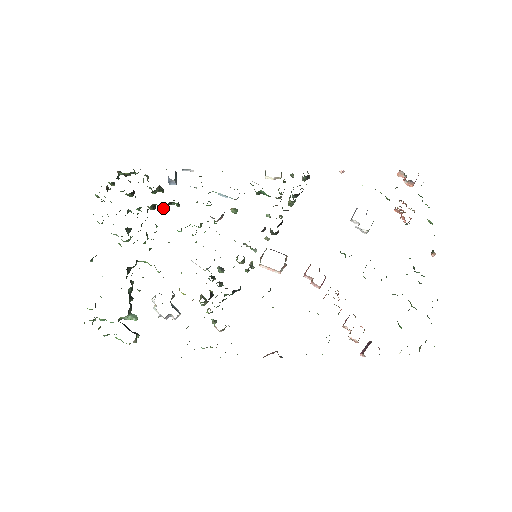
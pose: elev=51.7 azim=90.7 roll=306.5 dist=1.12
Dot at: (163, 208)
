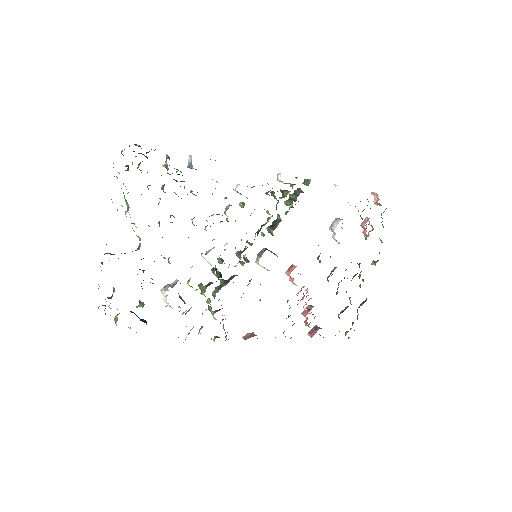
Dot at: occluded
